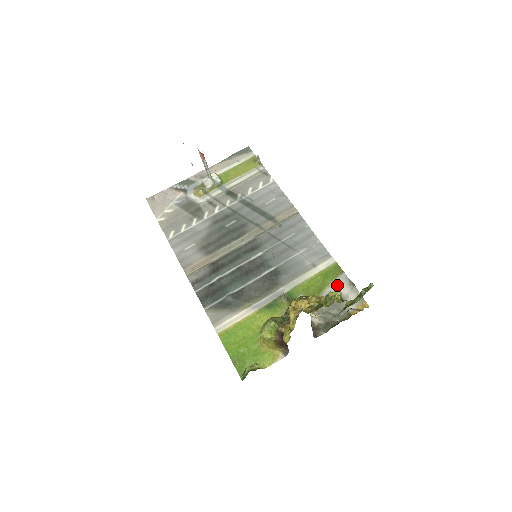
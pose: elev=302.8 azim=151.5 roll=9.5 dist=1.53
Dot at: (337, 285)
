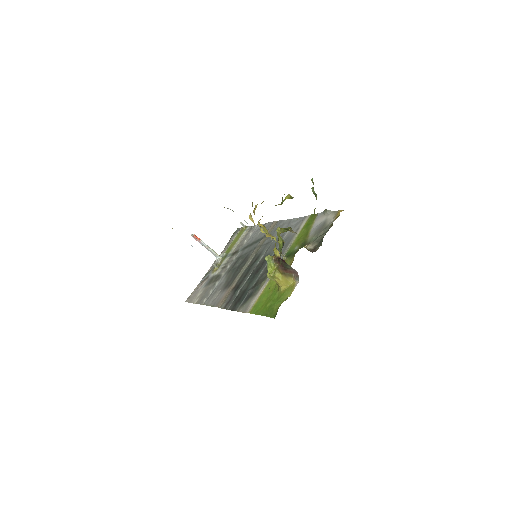
Dot at: (317, 222)
